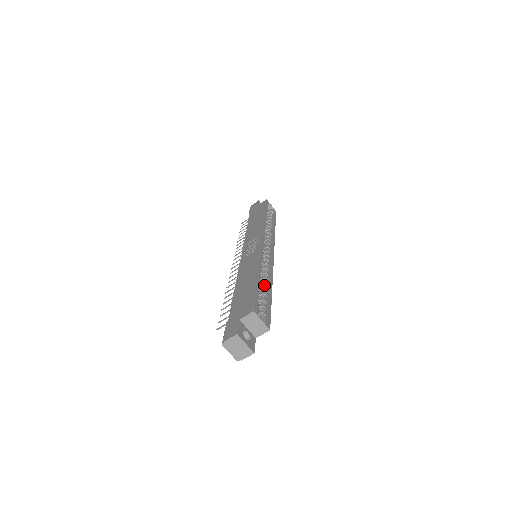
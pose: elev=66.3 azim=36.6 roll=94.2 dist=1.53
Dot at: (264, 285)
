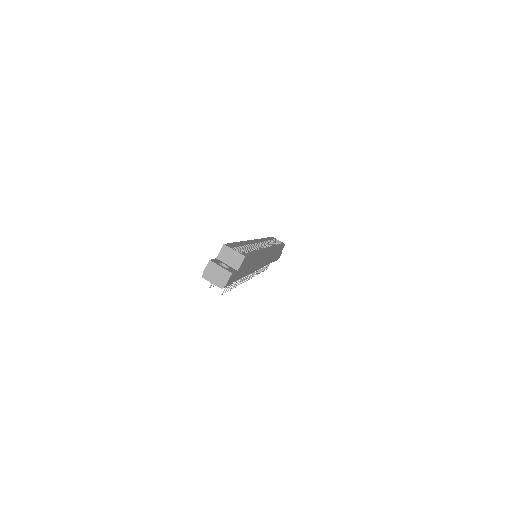
Dot at: occluded
